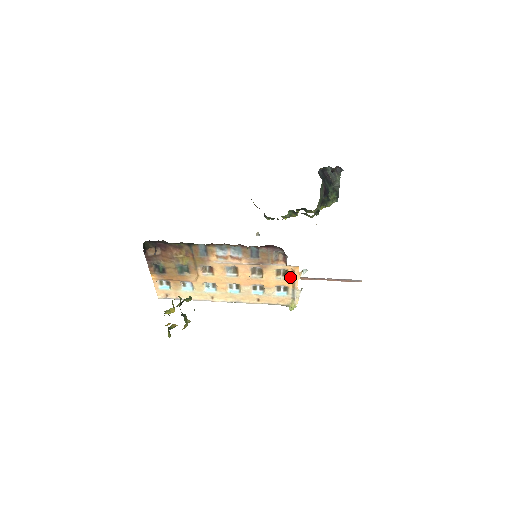
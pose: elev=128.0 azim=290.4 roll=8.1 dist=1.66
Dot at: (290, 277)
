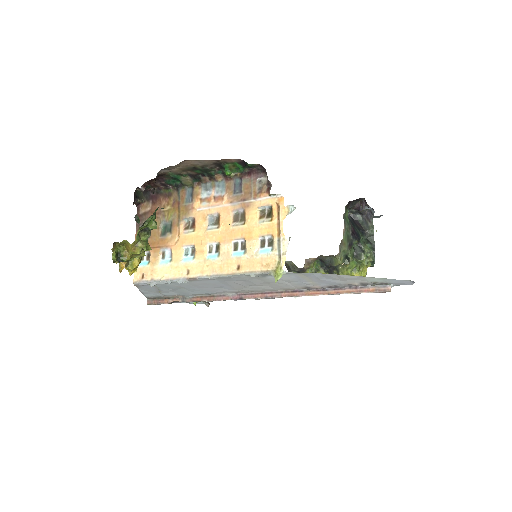
Dot at: (275, 218)
